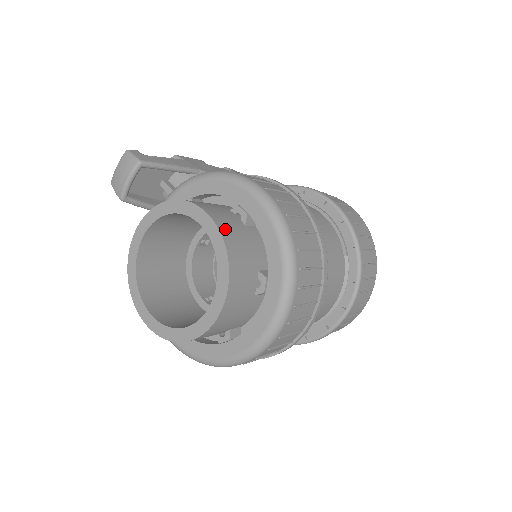
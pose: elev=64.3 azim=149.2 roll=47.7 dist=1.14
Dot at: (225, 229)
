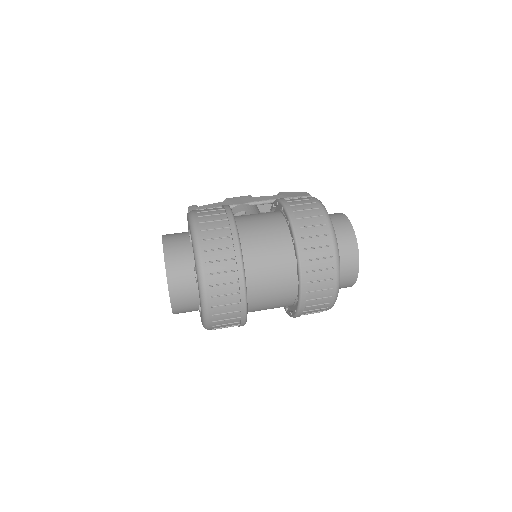
Dot at: (169, 247)
